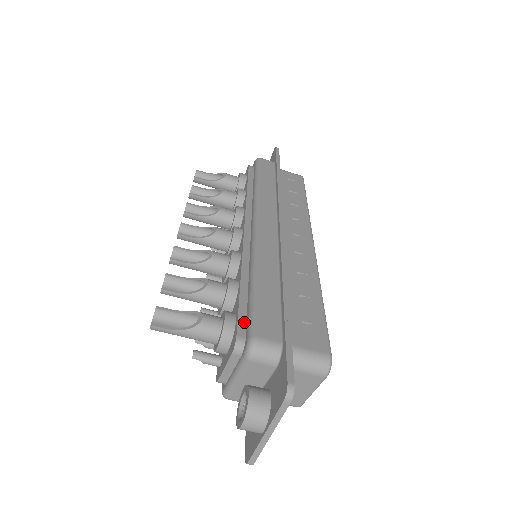
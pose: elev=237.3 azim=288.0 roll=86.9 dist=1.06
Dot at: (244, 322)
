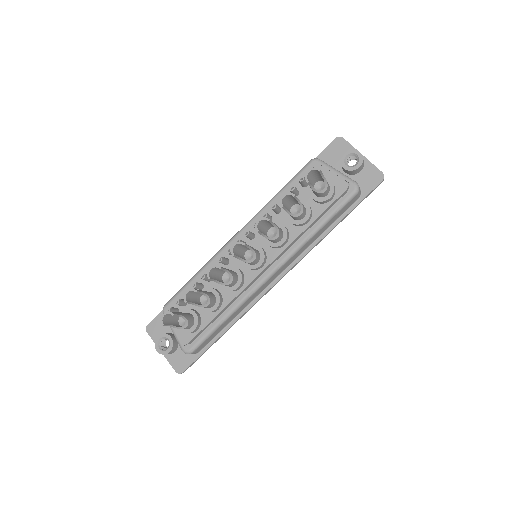
Dot at: (198, 336)
